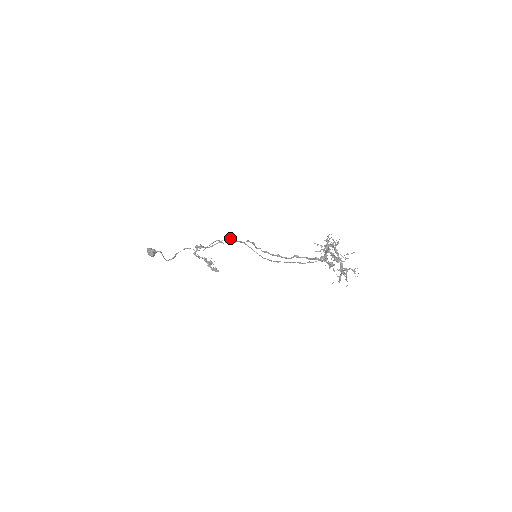
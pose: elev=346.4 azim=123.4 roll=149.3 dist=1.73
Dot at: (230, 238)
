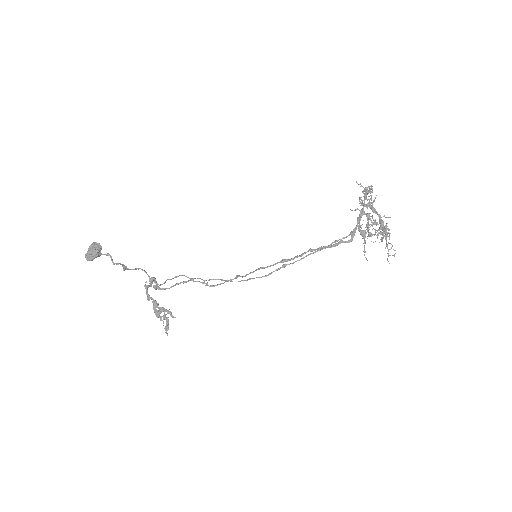
Dot at: (199, 281)
